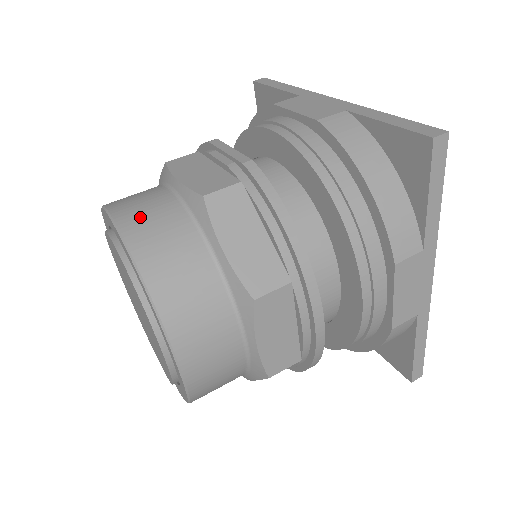
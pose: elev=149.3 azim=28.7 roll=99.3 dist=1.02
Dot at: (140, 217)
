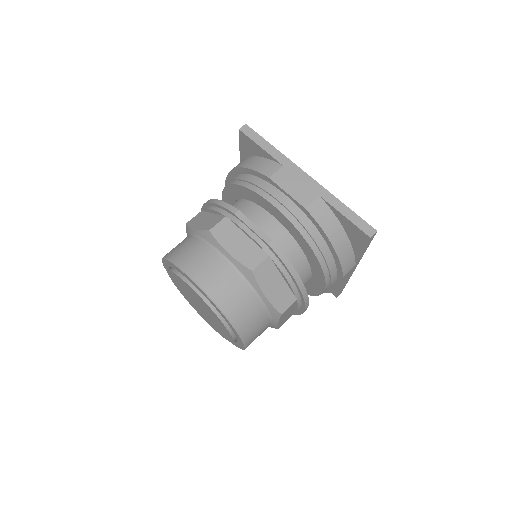
Dot at: (216, 284)
